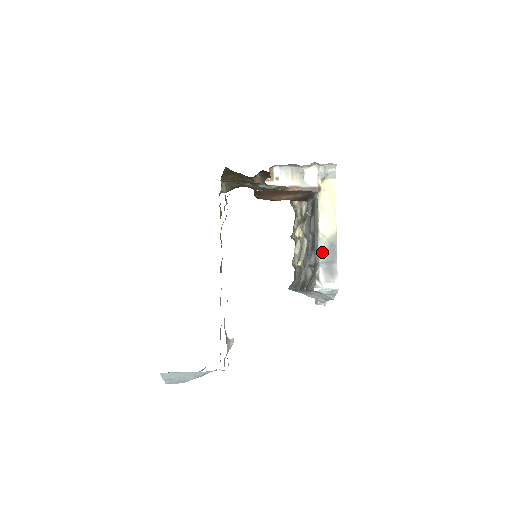
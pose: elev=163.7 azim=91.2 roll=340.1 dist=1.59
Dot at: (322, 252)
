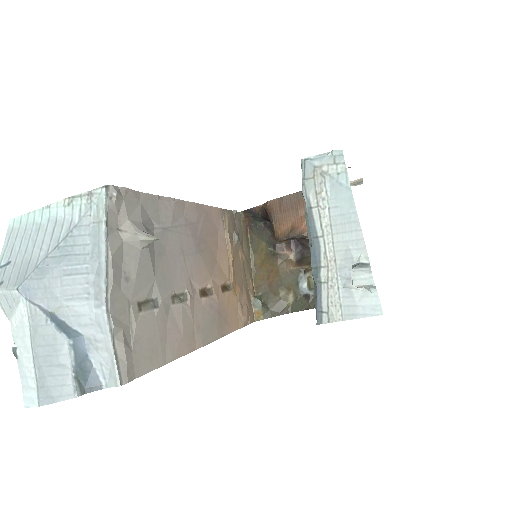
Dot at: occluded
